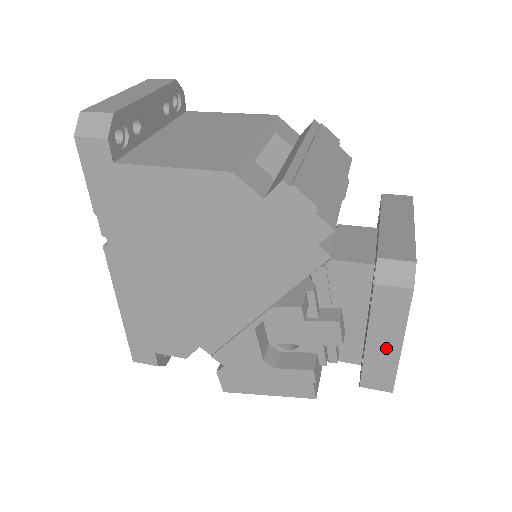
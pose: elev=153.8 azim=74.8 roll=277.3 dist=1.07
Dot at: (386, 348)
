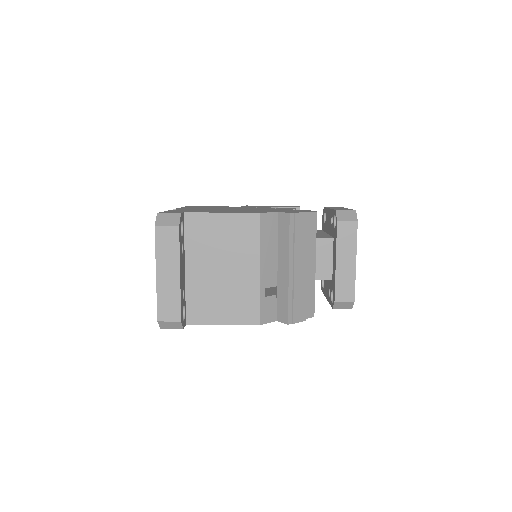
Dot at: occluded
